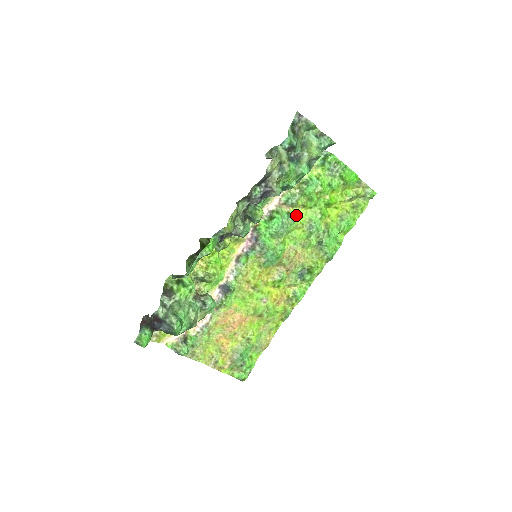
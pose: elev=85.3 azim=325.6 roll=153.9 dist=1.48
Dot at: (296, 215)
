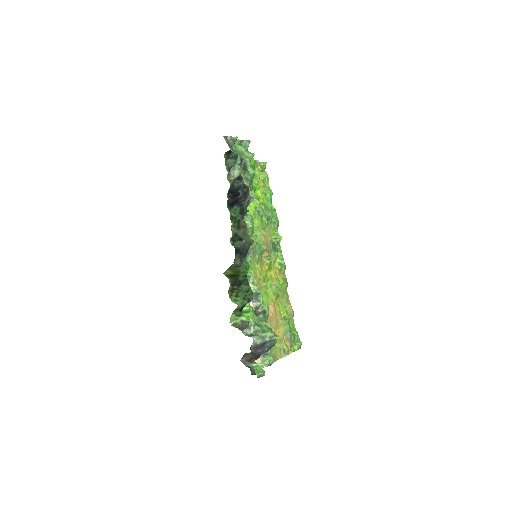
Dot at: (248, 212)
